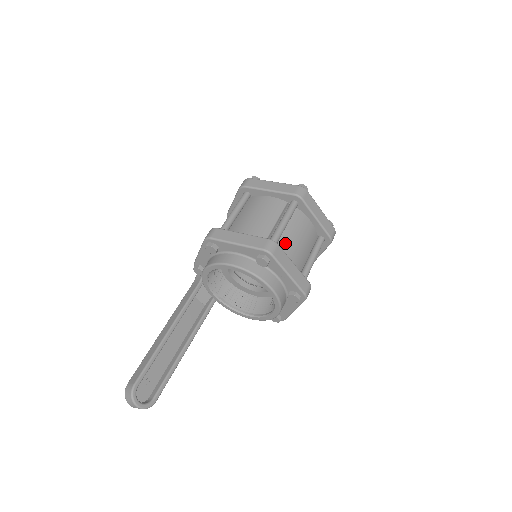
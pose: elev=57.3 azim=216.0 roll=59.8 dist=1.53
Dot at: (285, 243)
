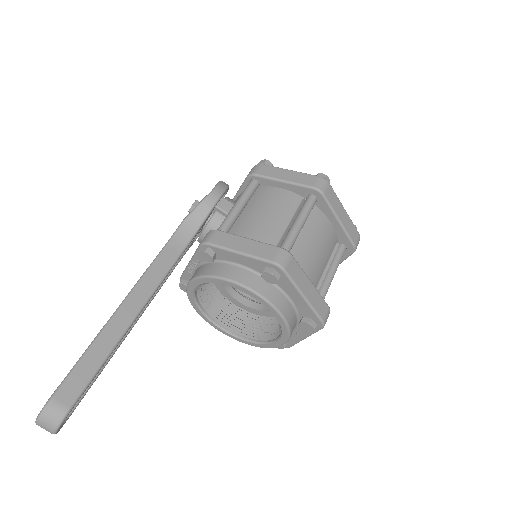
Dot at: occluded
